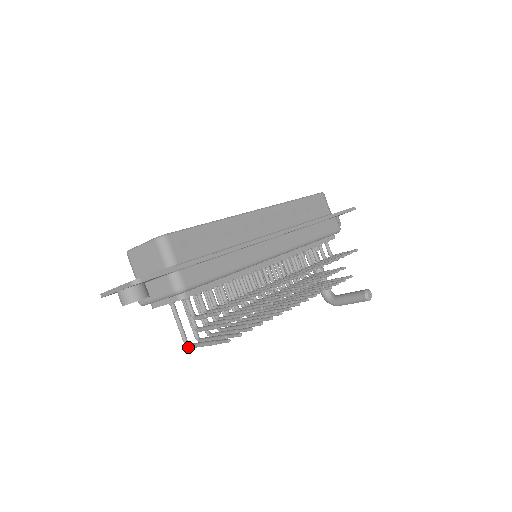
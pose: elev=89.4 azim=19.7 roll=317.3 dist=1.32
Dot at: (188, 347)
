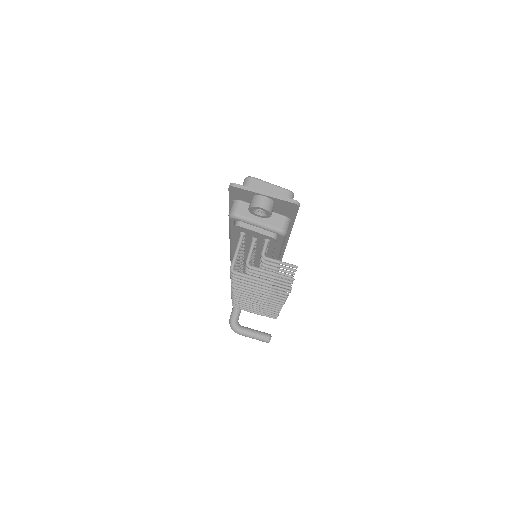
Dot at: (235, 272)
